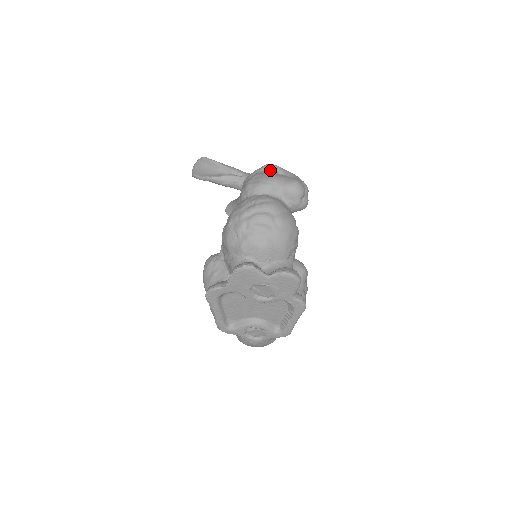
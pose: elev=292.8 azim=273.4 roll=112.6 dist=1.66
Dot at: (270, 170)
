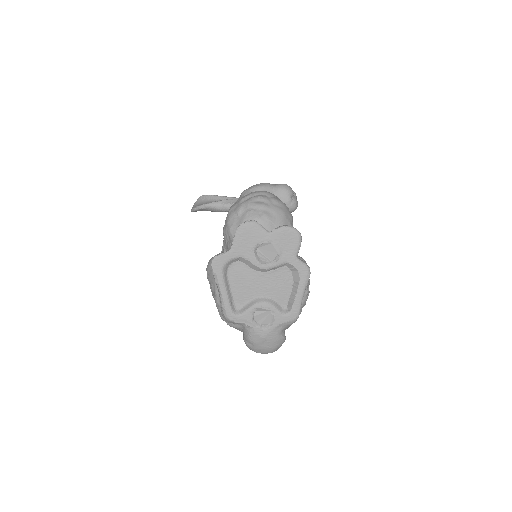
Dot at: occluded
